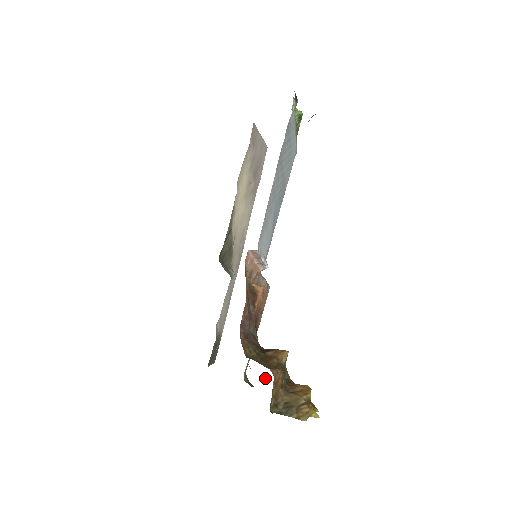
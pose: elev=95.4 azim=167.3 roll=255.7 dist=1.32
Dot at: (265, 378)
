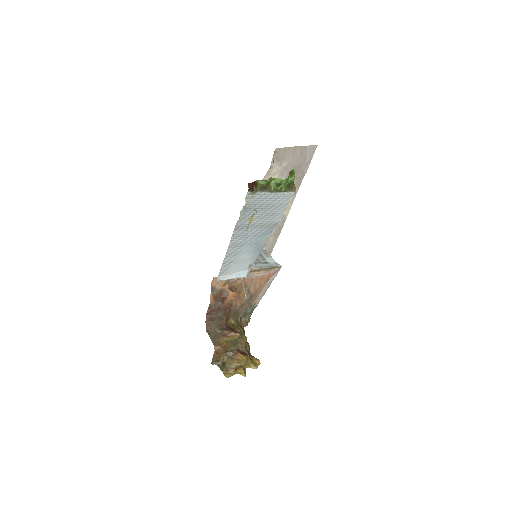
Dot at: occluded
